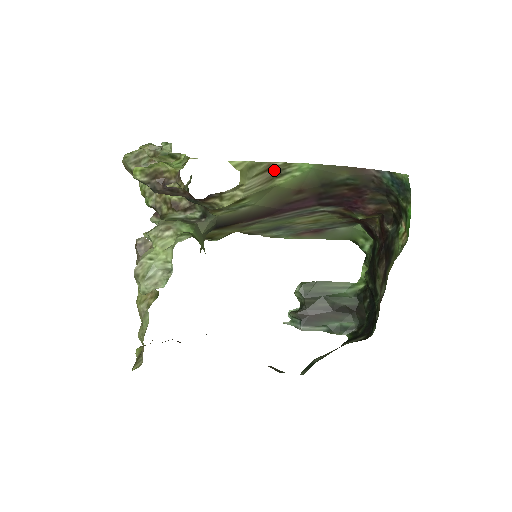
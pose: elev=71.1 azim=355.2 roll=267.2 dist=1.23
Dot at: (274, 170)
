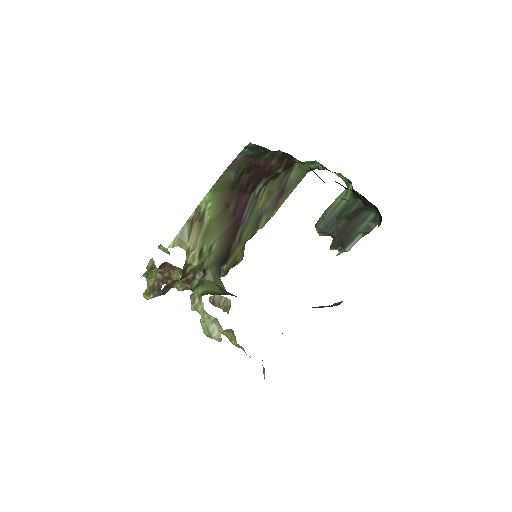
Dot at: (196, 220)
